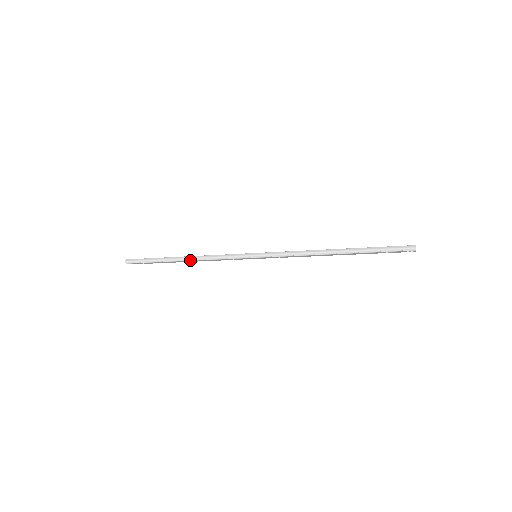
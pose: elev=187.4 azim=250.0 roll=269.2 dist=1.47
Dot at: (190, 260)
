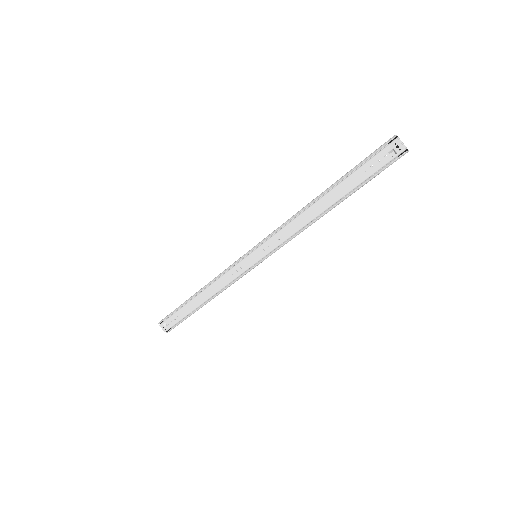
Dot at: (203, 290)
